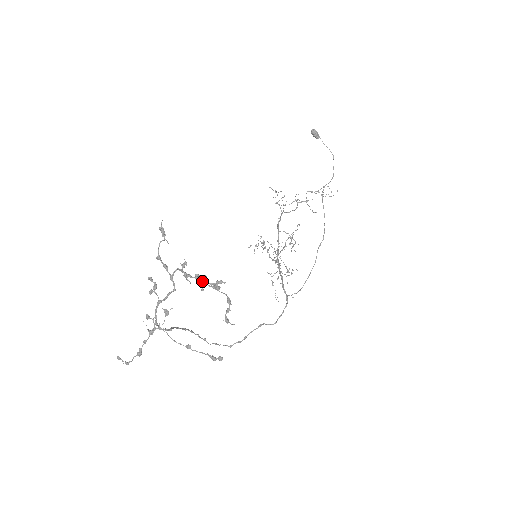
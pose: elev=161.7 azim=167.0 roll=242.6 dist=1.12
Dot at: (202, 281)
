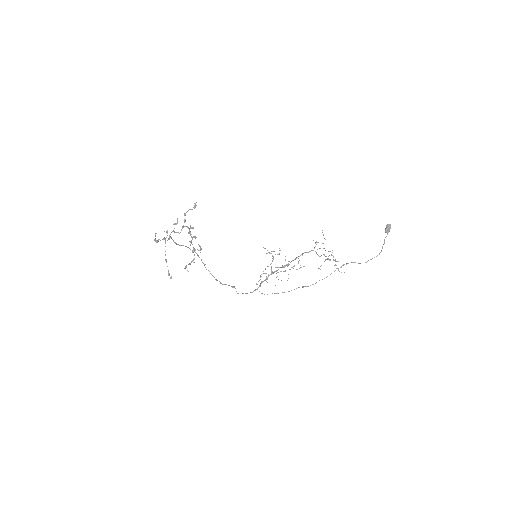
Dot at: occluded
